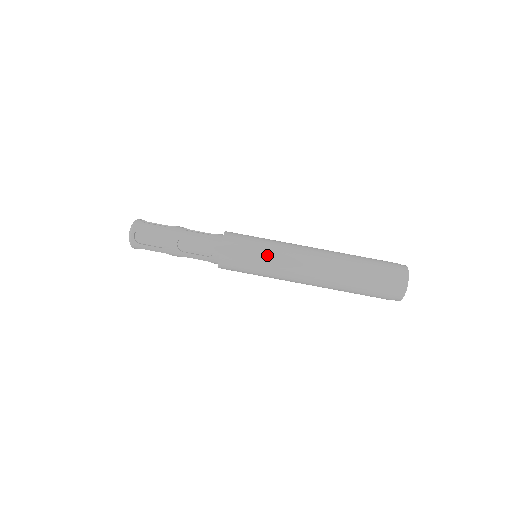
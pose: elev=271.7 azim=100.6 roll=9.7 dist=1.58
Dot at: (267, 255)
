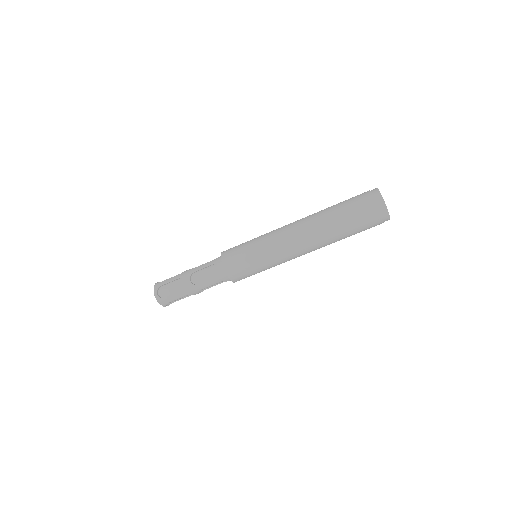
Dot at: (269, 267)
